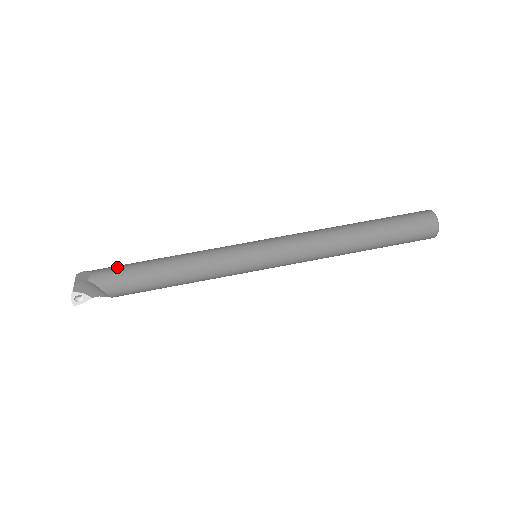
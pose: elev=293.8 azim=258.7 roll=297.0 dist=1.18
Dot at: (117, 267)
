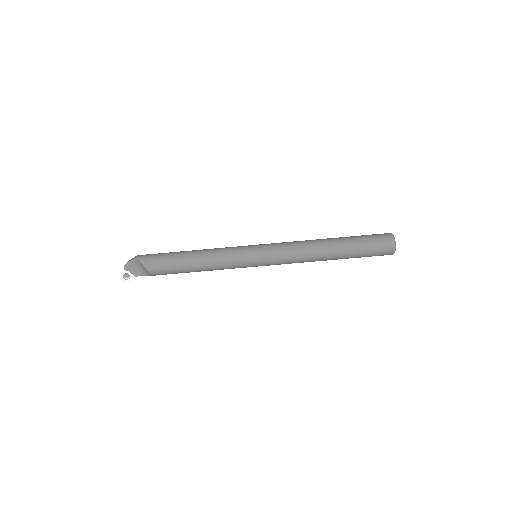
Dot at: occluded
